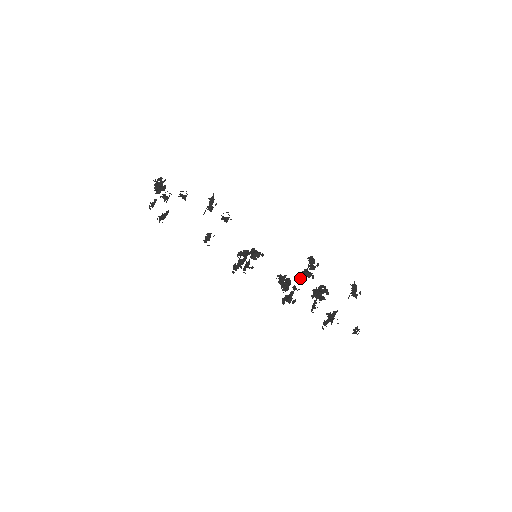
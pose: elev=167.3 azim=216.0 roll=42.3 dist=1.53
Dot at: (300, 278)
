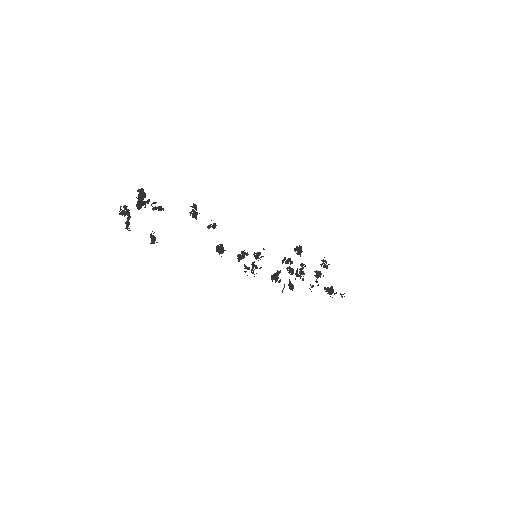
Dot at: occluded
